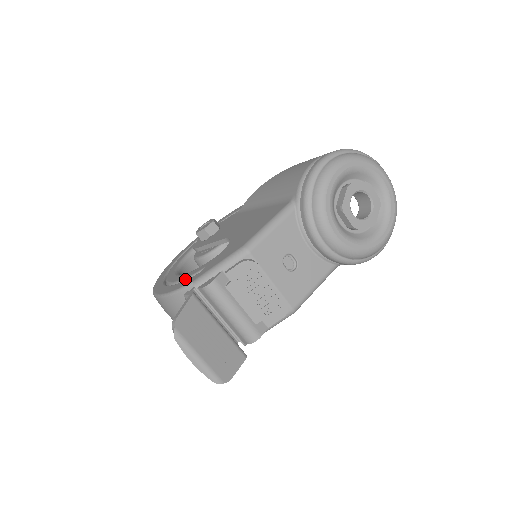
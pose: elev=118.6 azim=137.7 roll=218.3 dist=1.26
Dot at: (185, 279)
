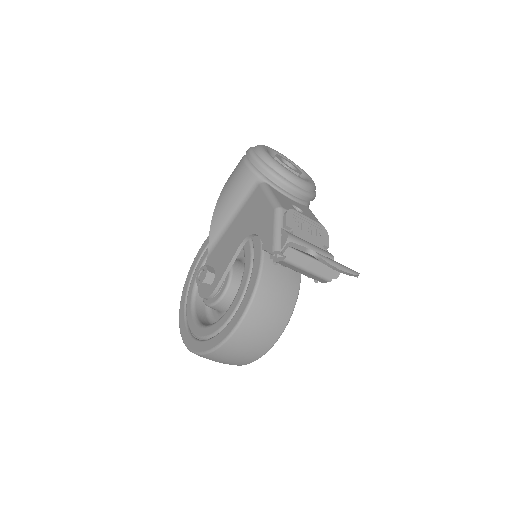
Dot at: (243, 293)
